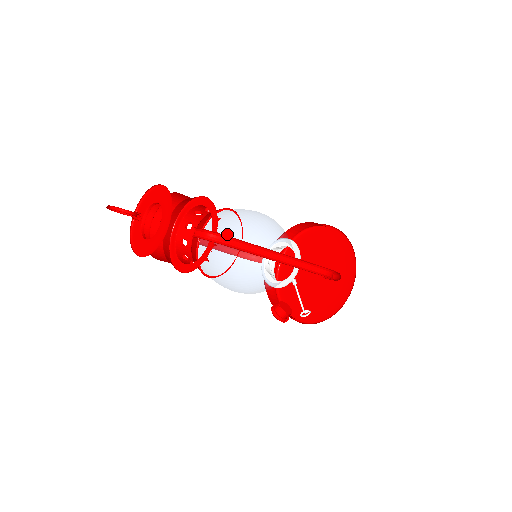
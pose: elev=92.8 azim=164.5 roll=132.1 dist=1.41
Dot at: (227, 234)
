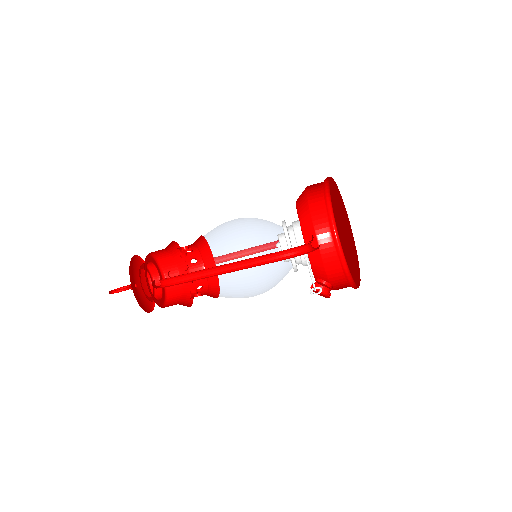
Dot at: (243, 242)
